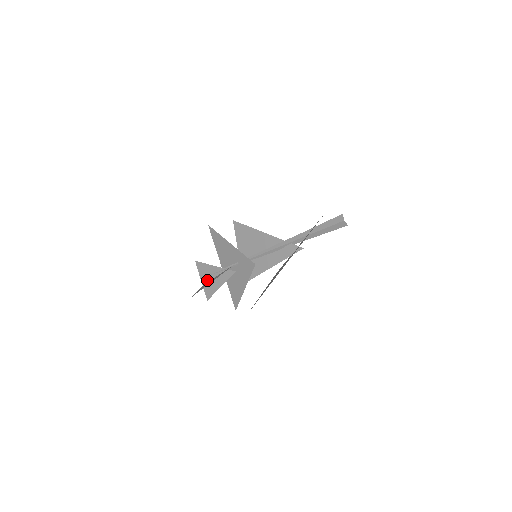
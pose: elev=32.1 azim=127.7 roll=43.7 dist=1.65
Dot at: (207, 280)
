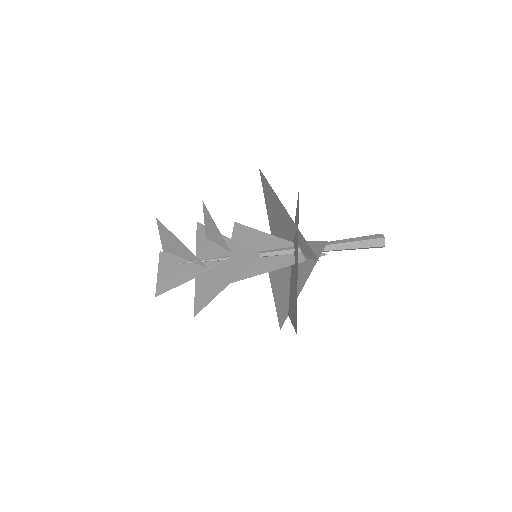
Dot at: (169, 273)
